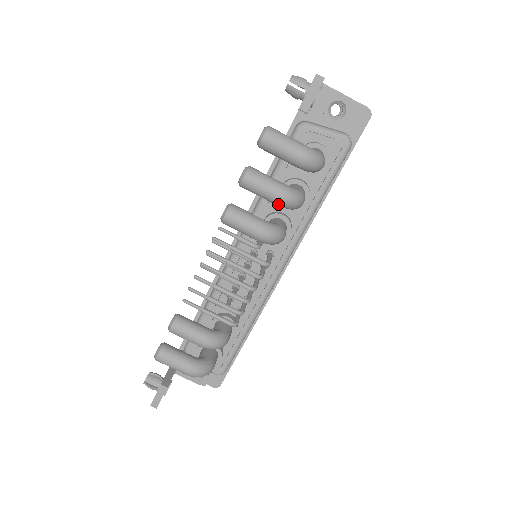
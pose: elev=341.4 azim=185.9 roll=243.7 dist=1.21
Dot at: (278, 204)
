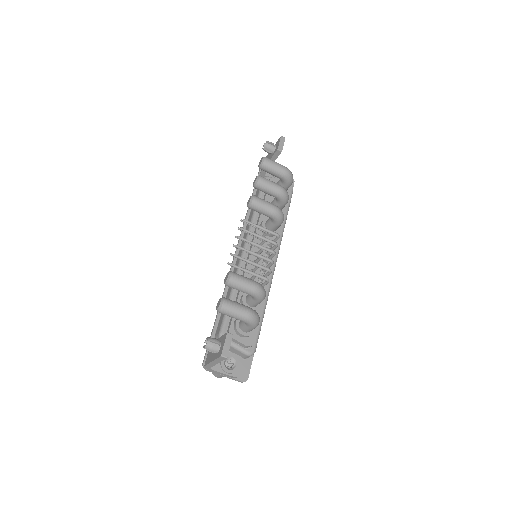
Dot at: (280, 194)
